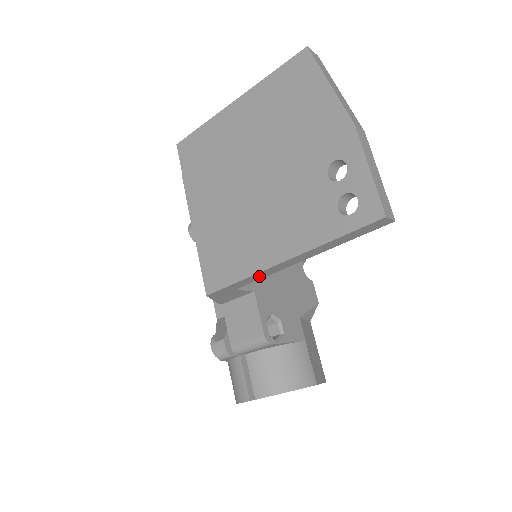
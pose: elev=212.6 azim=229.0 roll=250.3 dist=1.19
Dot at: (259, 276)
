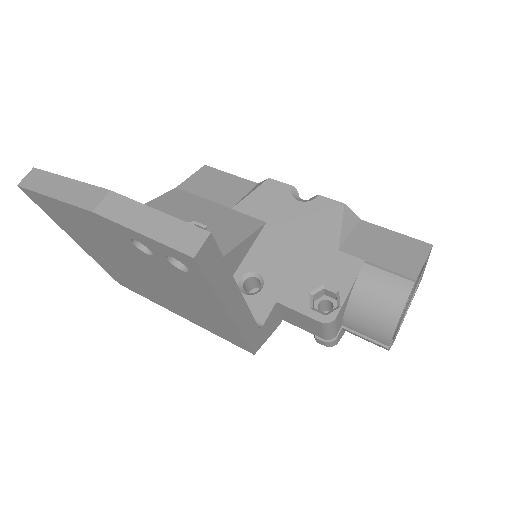
Dot at: (247, 323)
